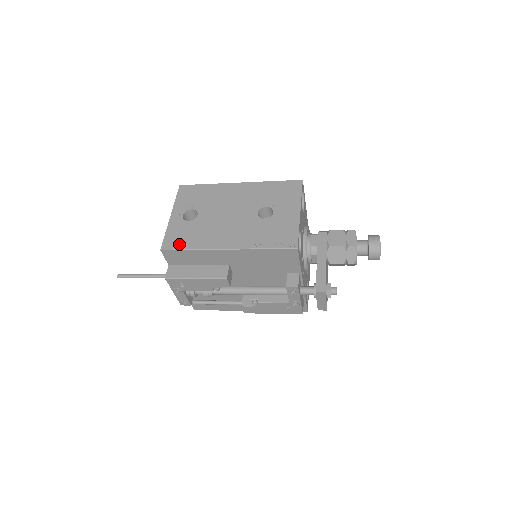
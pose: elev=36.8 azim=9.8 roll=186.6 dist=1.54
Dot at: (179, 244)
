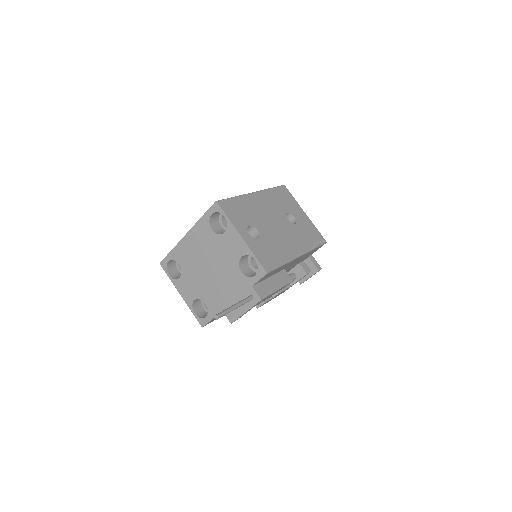
Dot at: (273, 263)
